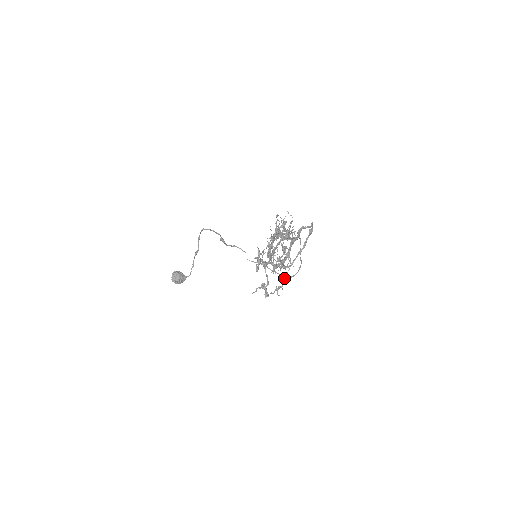
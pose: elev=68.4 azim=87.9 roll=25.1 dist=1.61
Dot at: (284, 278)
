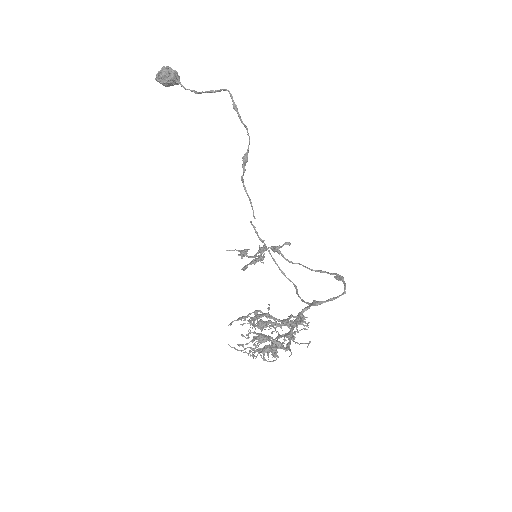
Dot at: (259, 311)
